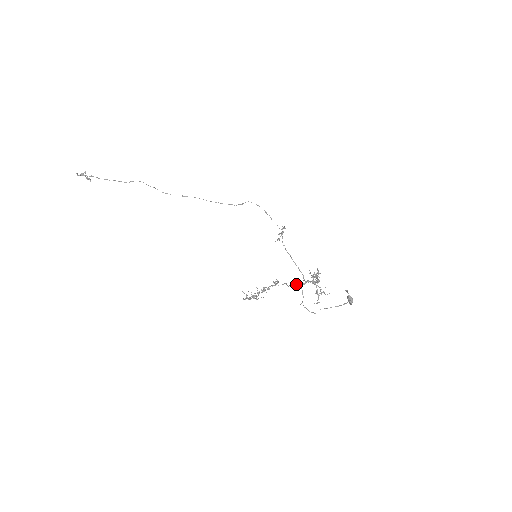
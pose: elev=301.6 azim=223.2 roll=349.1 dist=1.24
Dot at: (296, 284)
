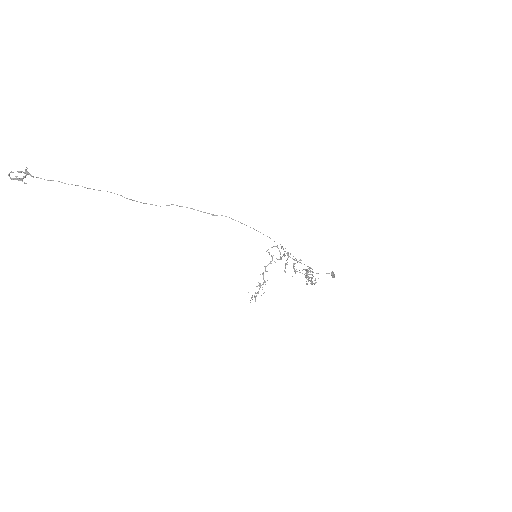
Dot at: occluded
